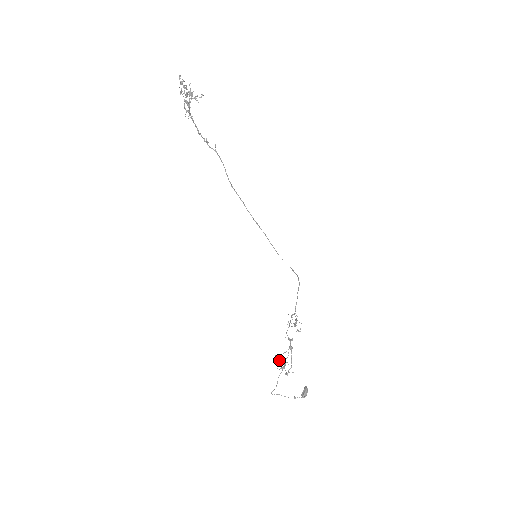
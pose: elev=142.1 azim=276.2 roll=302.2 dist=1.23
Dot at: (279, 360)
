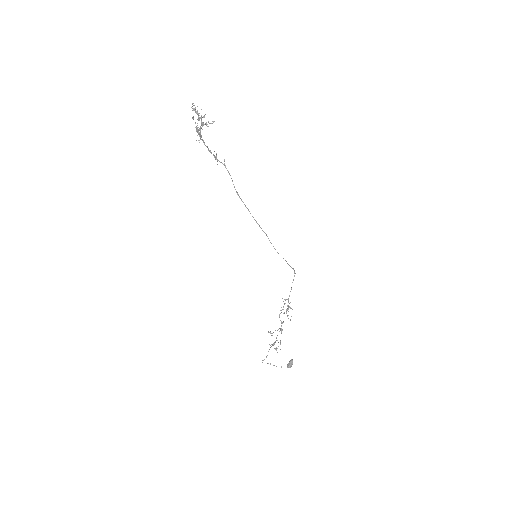
Dot at: occluded
